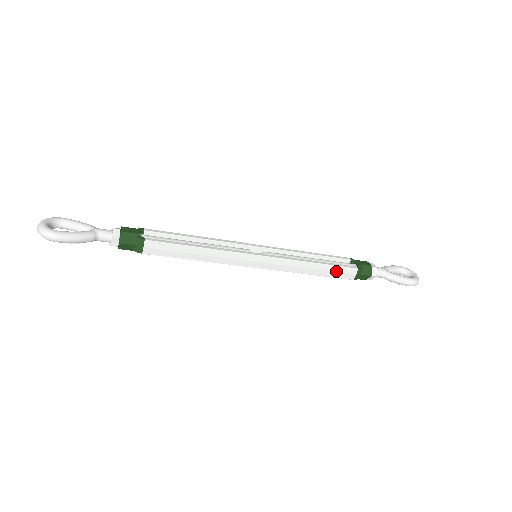
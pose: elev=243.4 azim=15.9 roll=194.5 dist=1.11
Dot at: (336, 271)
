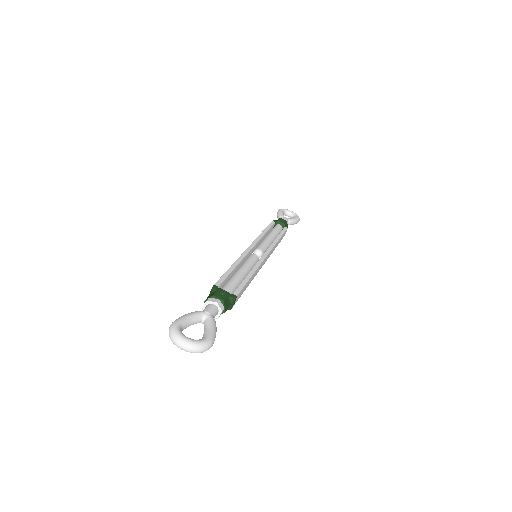
Dot at: (282, 237)
